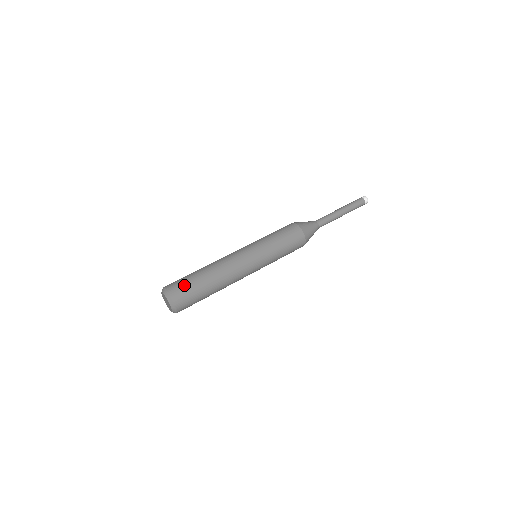
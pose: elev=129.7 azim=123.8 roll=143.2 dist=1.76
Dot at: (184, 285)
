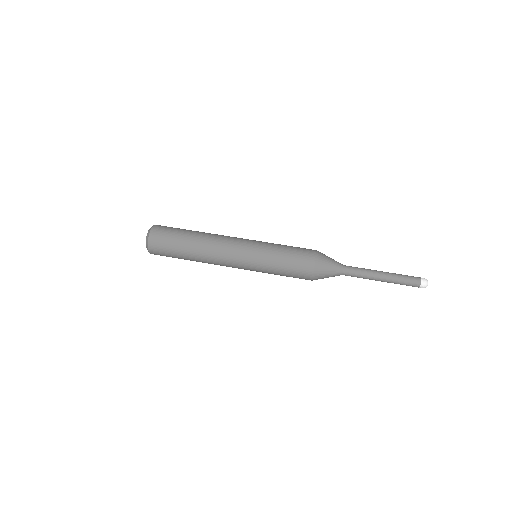
Dot at: (166, 236)
